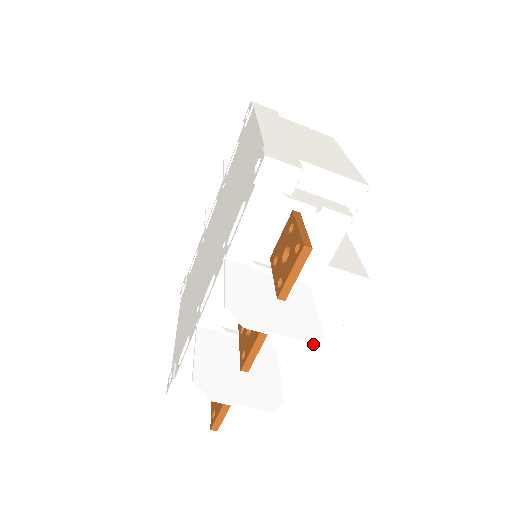
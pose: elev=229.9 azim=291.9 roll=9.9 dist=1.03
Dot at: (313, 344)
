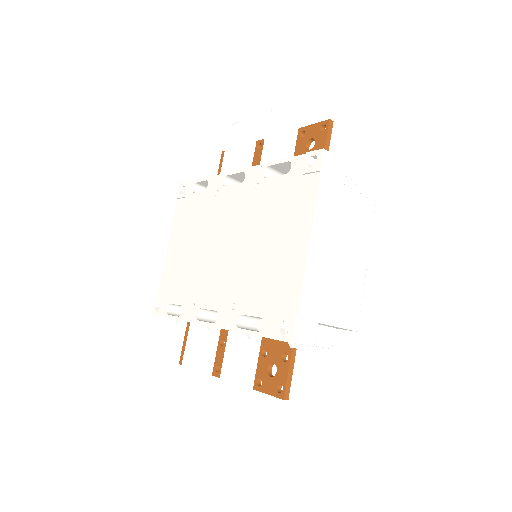
Dot at: occluded
